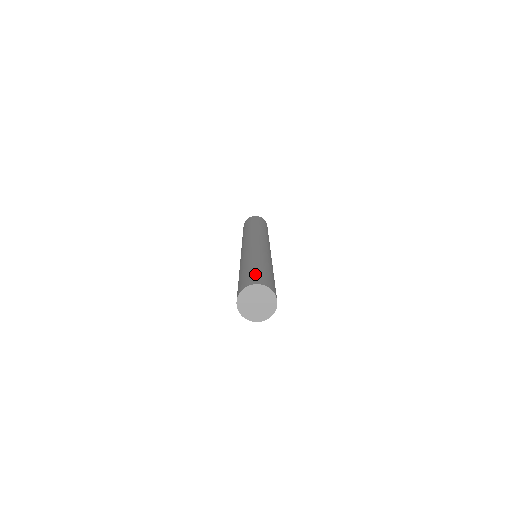
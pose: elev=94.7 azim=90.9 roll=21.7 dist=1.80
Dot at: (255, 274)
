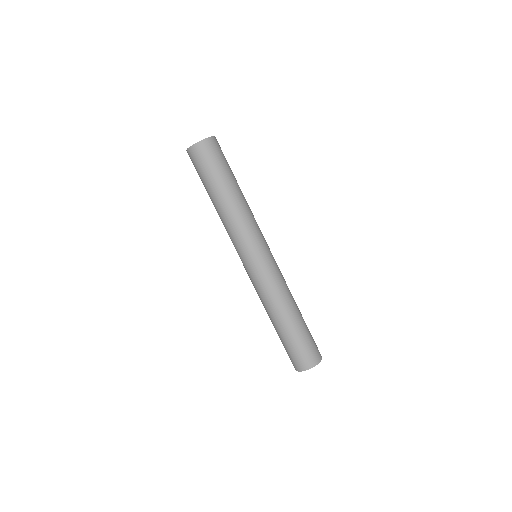
Dot at: occluded
